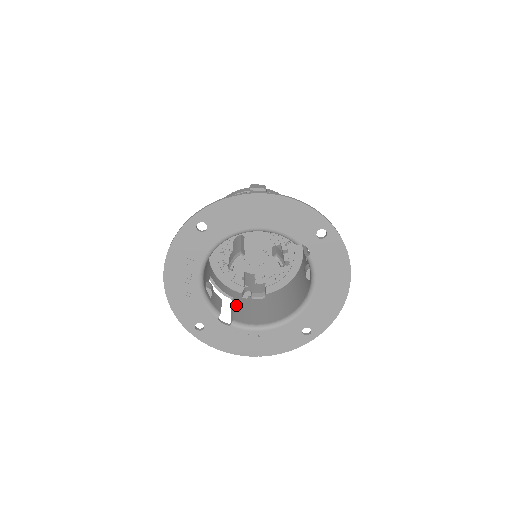
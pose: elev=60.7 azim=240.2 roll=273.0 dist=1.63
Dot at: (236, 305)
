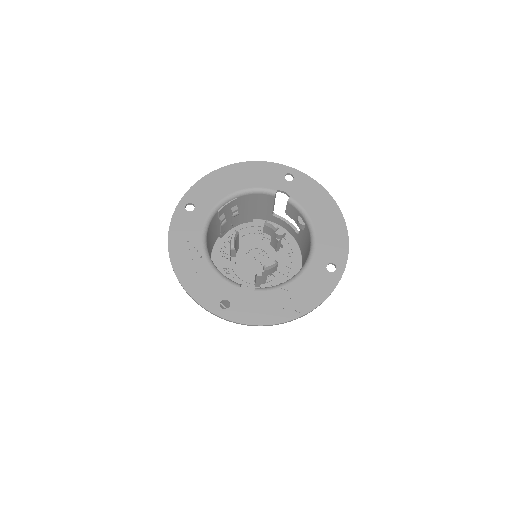
Dot at: occluded
